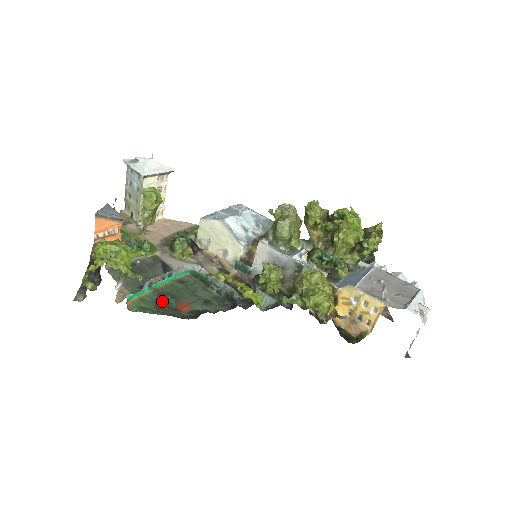
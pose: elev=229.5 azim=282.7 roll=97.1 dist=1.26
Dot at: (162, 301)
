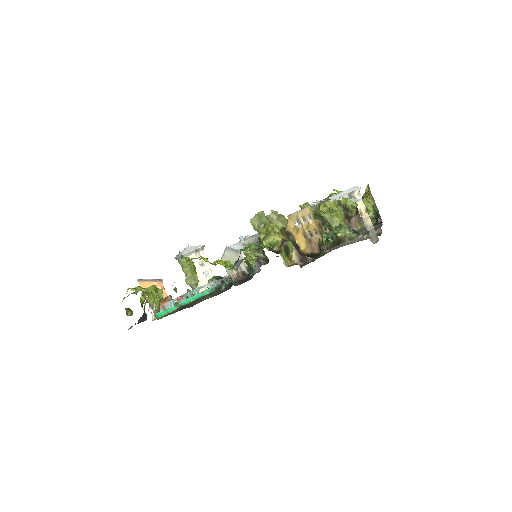
Dot at: (182, 307)
